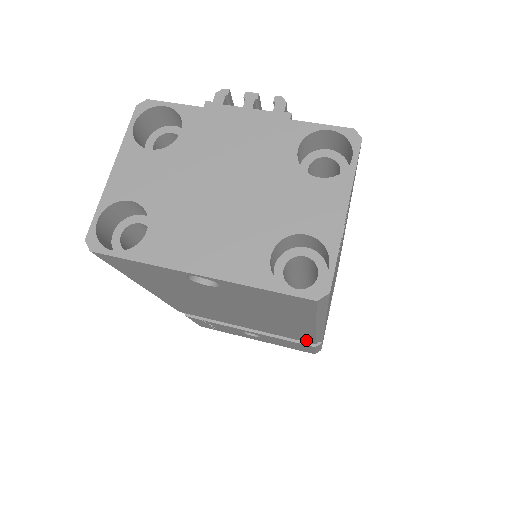
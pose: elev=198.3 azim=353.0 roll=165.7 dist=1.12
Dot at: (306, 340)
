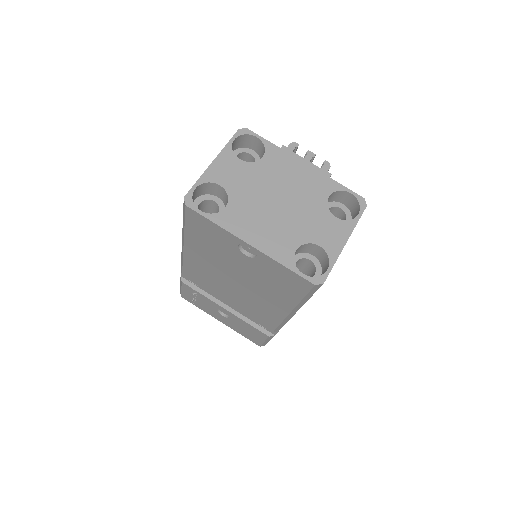
Dot at: (269, 326)
